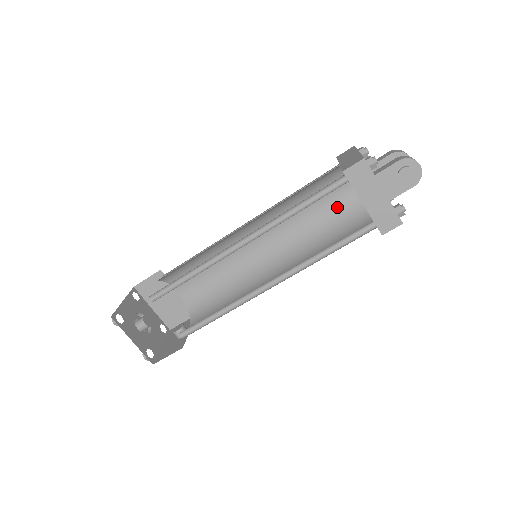
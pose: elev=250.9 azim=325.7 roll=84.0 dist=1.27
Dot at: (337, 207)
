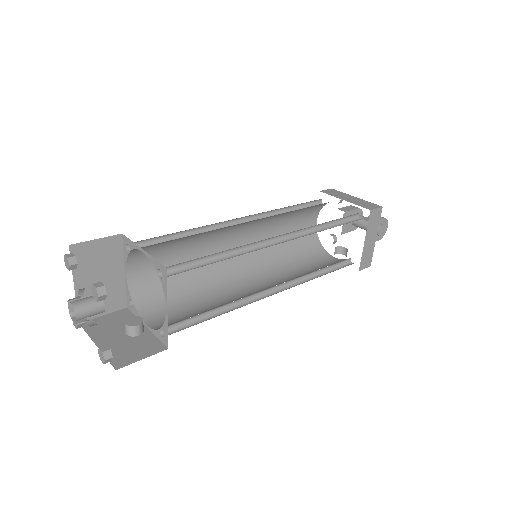
Dot at: occluded
